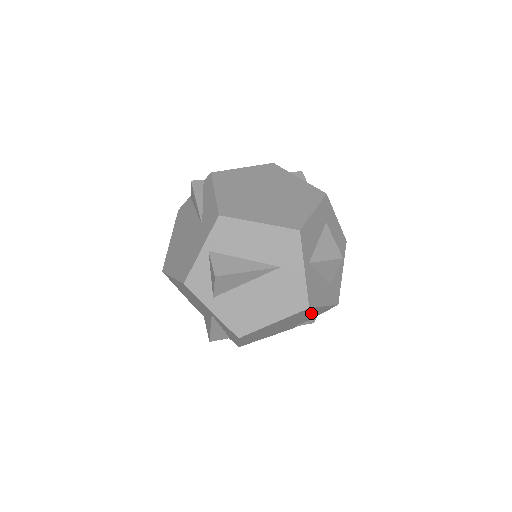
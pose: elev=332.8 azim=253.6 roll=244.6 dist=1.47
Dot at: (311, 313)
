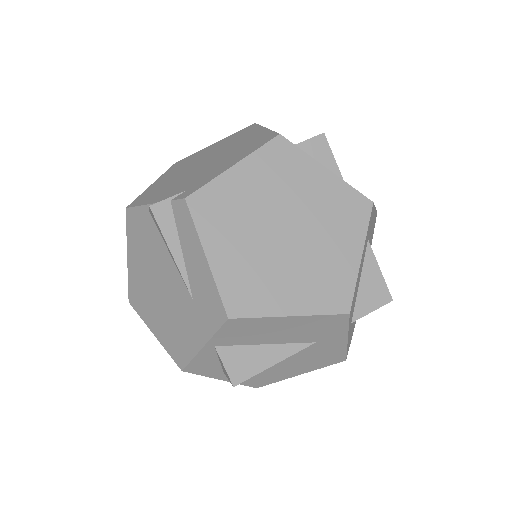
Dot at: occluded
